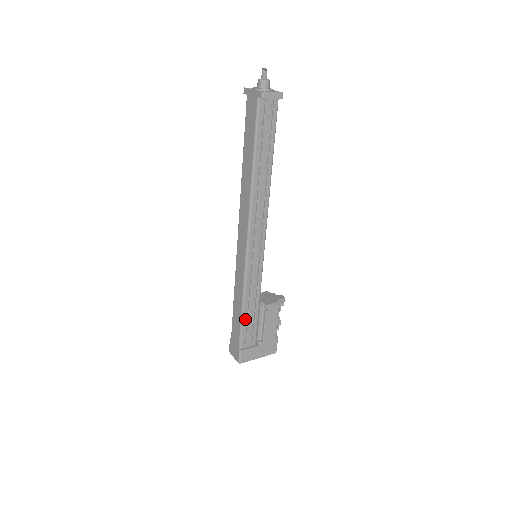
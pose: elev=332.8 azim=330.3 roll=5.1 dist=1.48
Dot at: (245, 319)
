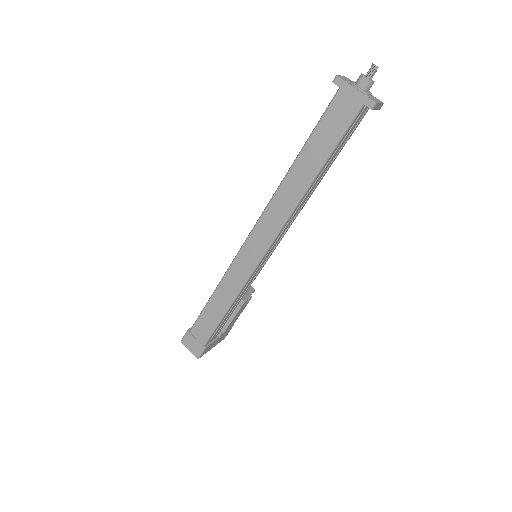
Dot at: (223, 319)
